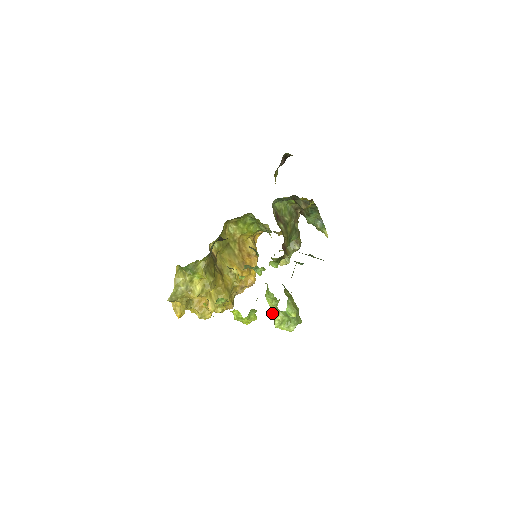
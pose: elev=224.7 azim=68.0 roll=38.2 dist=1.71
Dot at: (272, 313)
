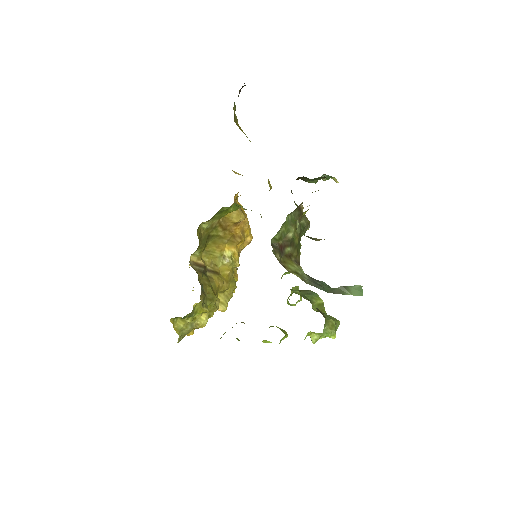
Dot at: occluded
